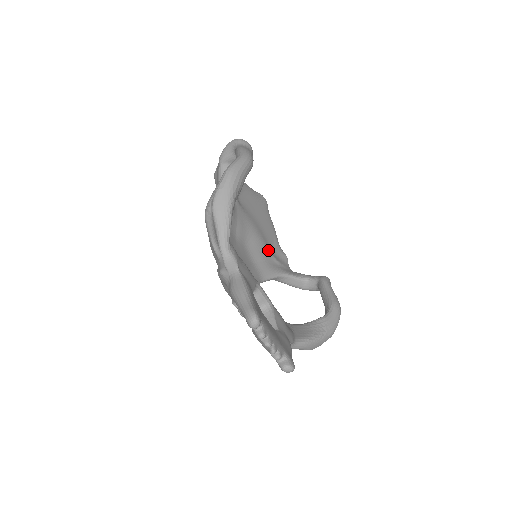
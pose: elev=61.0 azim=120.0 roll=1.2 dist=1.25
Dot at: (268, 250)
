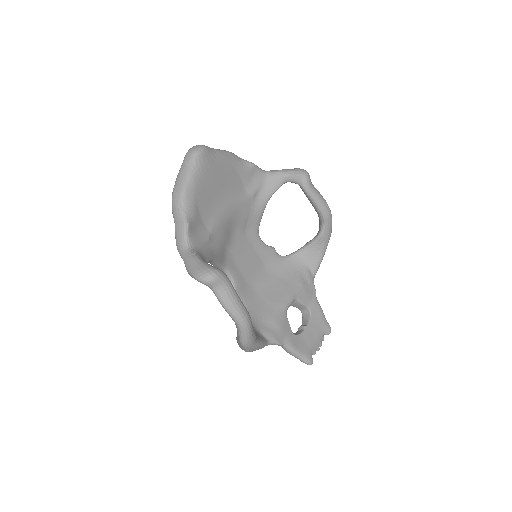
Dot at: (244, 200)
